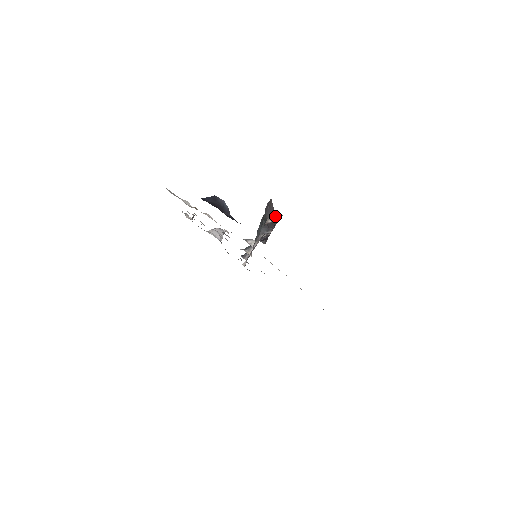
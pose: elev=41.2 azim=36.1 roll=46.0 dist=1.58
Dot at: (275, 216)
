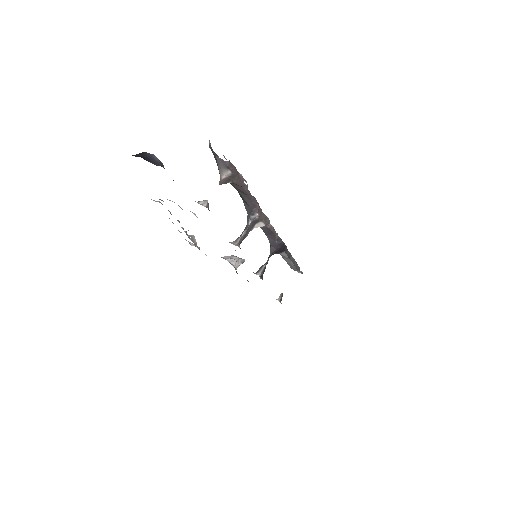
Dot at: (222, 164)
